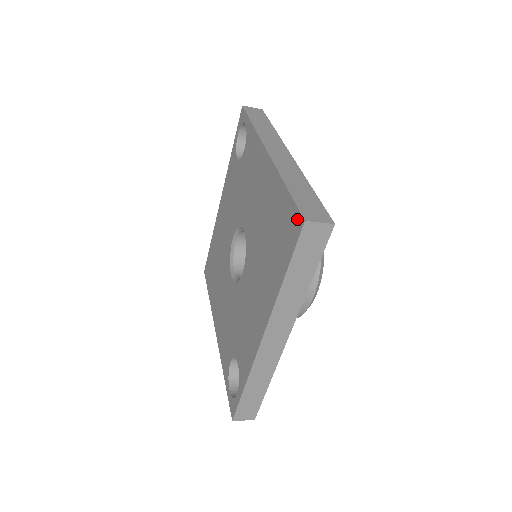
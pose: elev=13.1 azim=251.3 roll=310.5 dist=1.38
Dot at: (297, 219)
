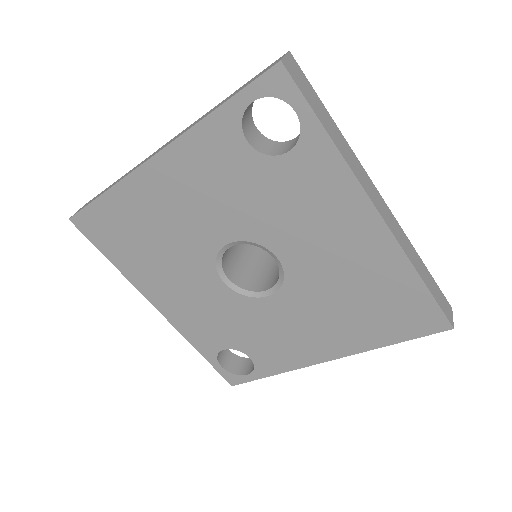
Dot at: (439, 321)
